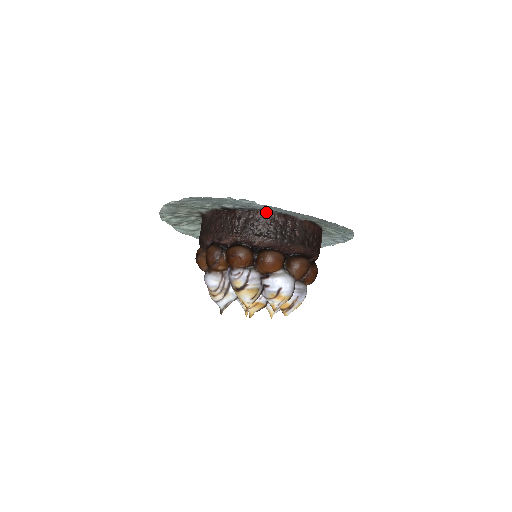
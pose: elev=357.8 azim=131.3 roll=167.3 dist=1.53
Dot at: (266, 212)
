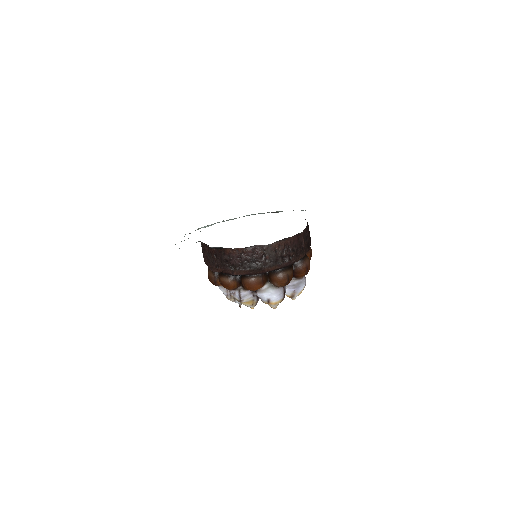
Dot at: (233, 250)
